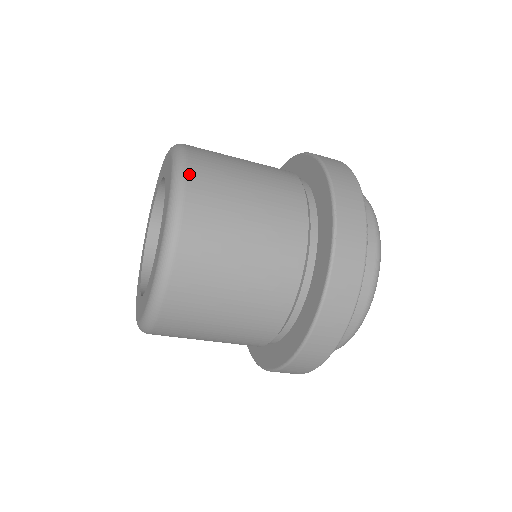
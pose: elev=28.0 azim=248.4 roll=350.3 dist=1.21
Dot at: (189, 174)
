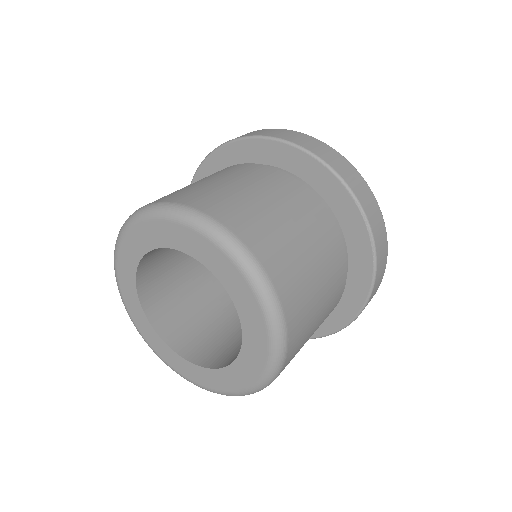
Dot at: (283, 368)
